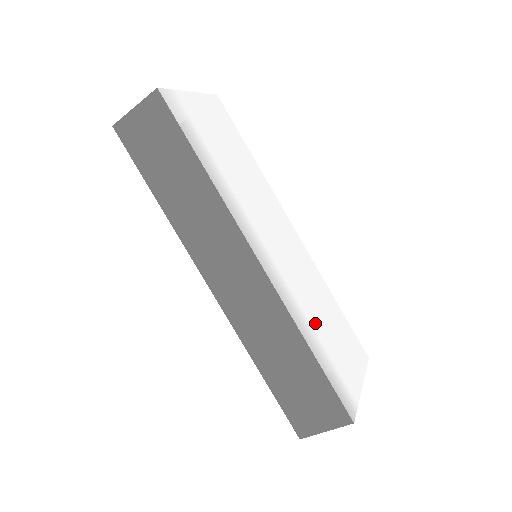
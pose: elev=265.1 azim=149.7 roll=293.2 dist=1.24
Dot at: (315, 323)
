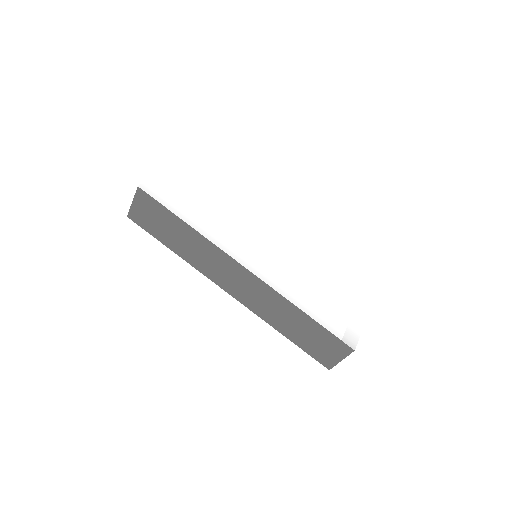
Dot at: (308, 290)
